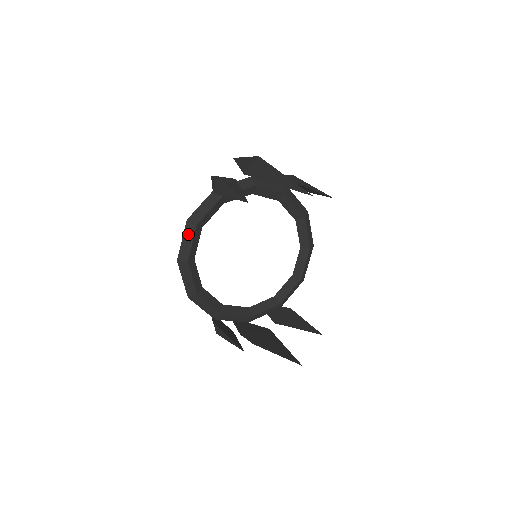
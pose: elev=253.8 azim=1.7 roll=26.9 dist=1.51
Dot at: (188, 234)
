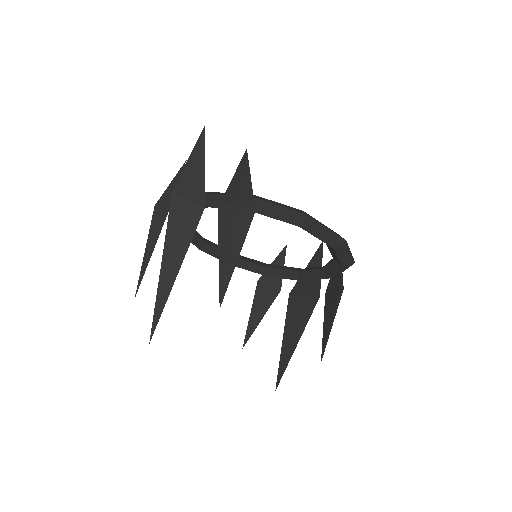
Dot at: occluded
